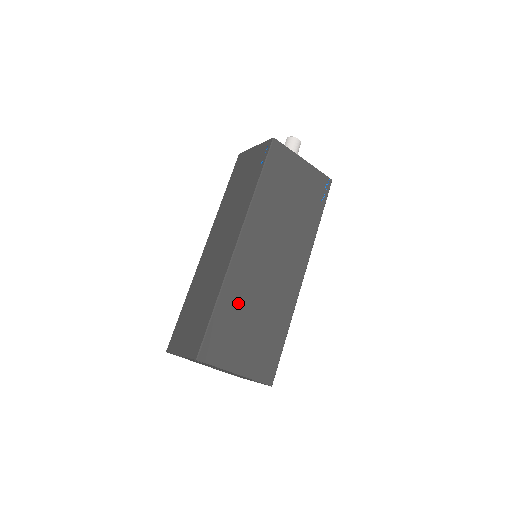
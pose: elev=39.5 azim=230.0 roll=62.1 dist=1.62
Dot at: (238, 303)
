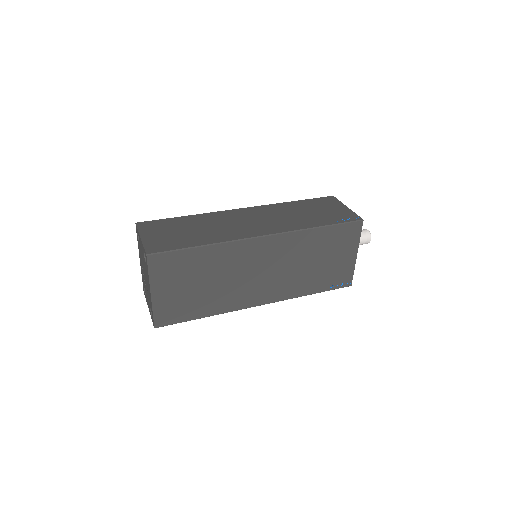
Dot at: (211, 264)
